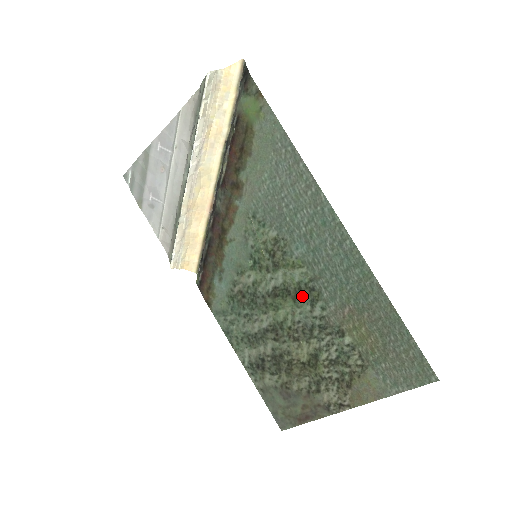
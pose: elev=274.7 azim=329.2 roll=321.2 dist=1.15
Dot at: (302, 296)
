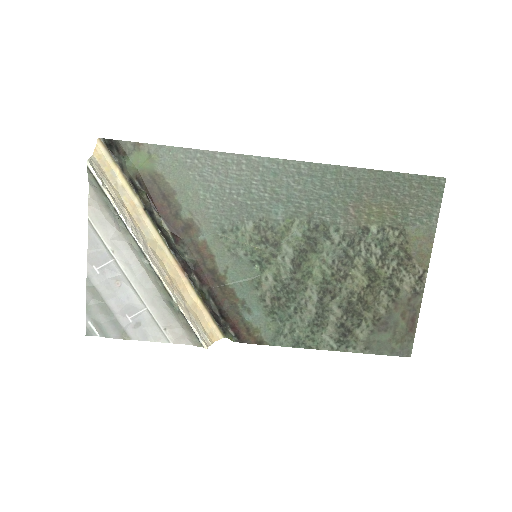
Dot at: (315, 241)
